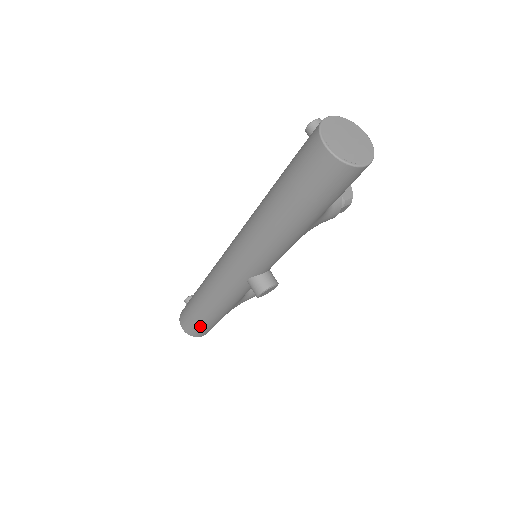
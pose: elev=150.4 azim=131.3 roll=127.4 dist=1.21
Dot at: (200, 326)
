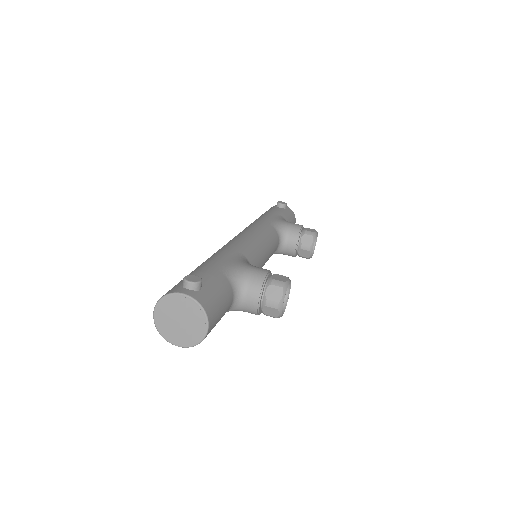
Dot at: occluded
